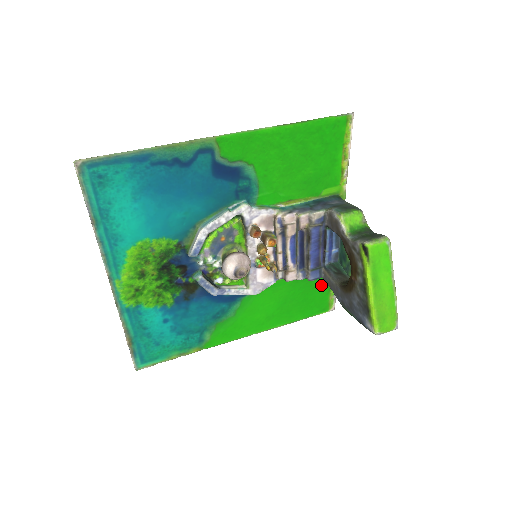
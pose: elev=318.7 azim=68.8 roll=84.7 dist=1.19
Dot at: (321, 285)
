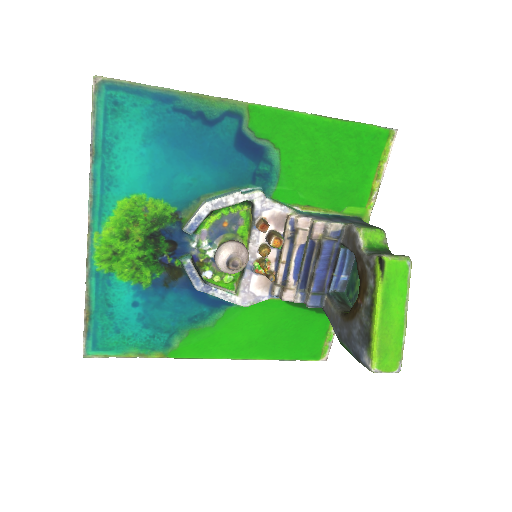
Dot at: (318, 323)
